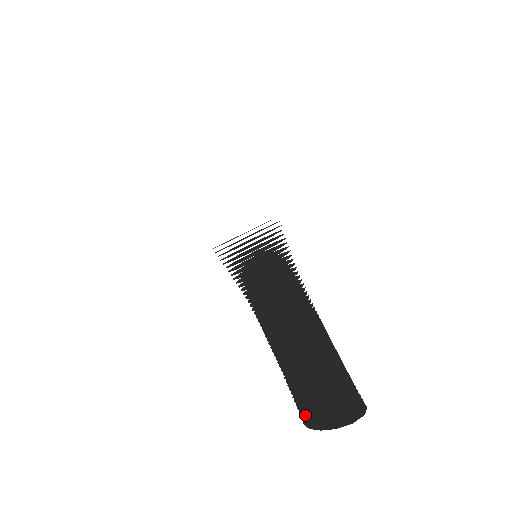
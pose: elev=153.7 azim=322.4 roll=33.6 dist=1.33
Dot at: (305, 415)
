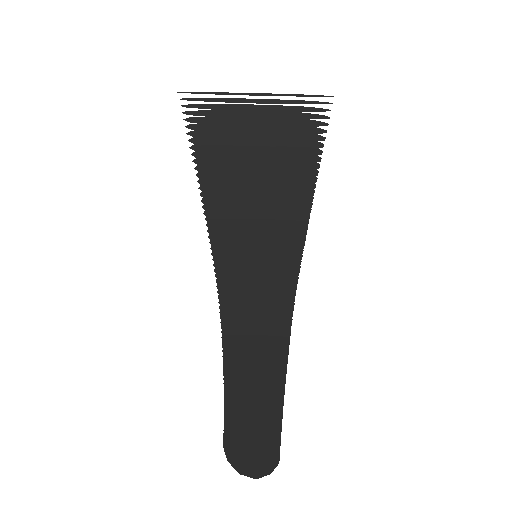
Dot at: occluded
